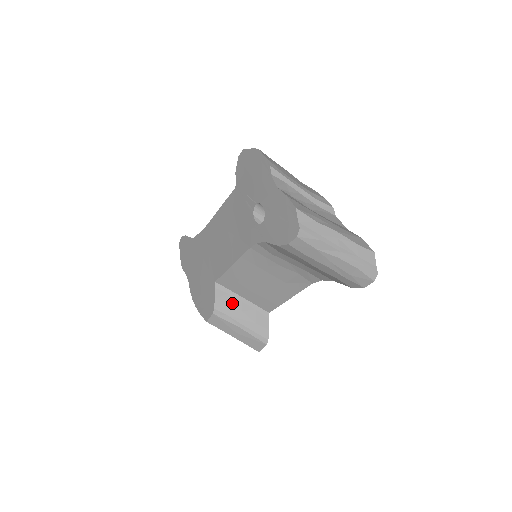
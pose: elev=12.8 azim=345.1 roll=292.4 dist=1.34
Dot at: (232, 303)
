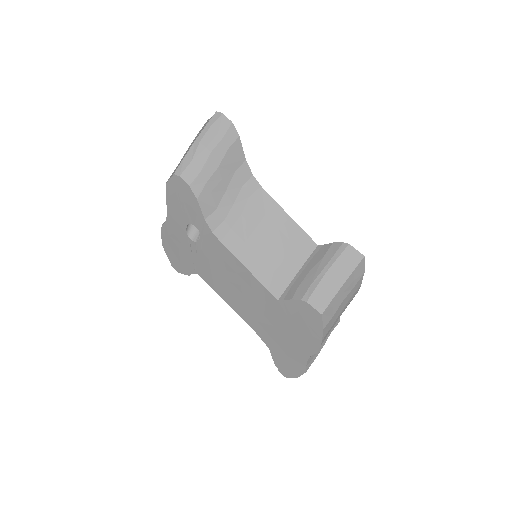
Dot at: (300, 282)
